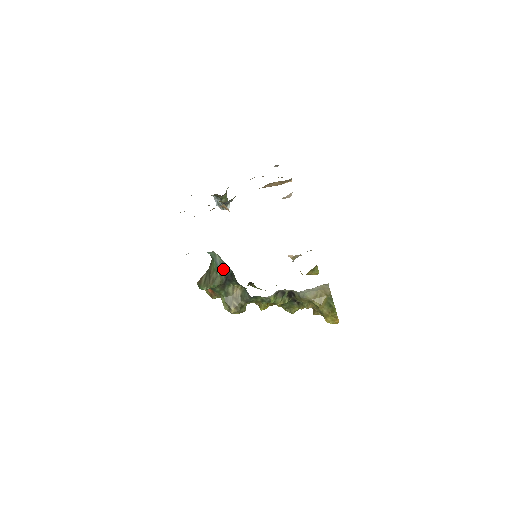
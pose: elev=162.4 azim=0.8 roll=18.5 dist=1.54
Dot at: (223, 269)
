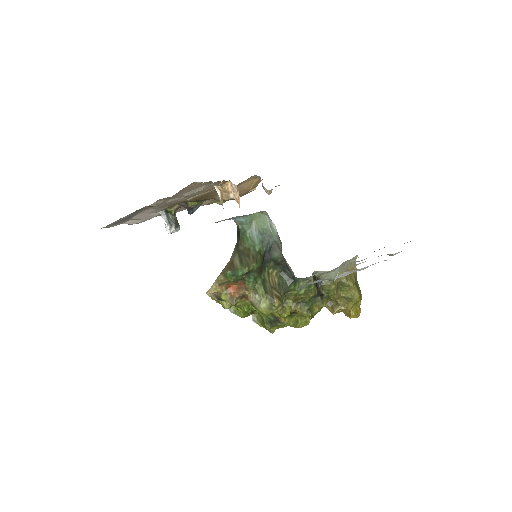
Dot at: (262, 242)
